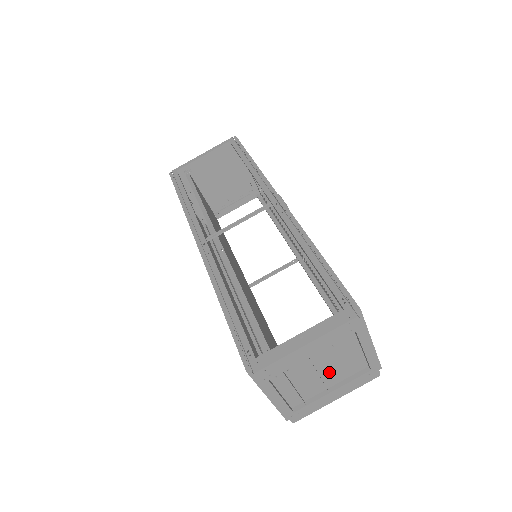
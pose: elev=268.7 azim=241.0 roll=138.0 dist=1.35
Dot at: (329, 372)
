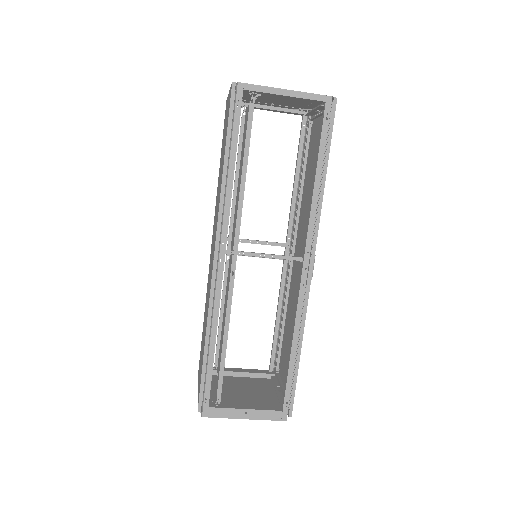
Dot at: (245, 389)
